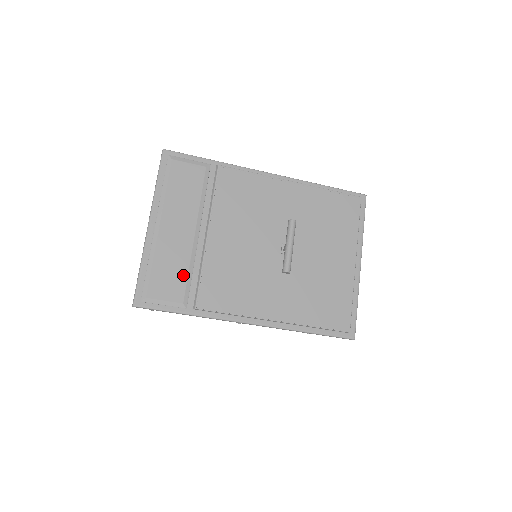
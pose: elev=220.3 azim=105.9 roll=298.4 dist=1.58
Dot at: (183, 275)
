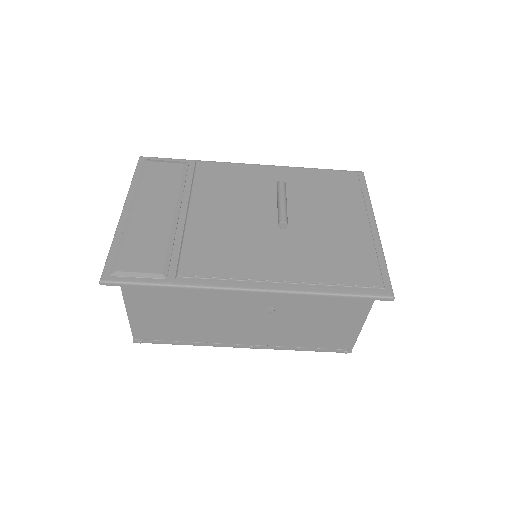
Dot at: (161, 248)
